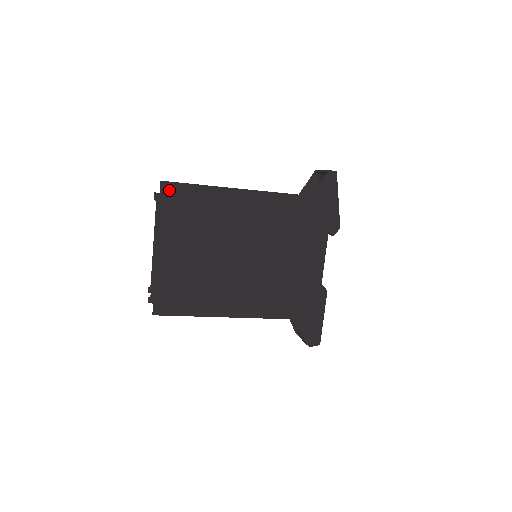
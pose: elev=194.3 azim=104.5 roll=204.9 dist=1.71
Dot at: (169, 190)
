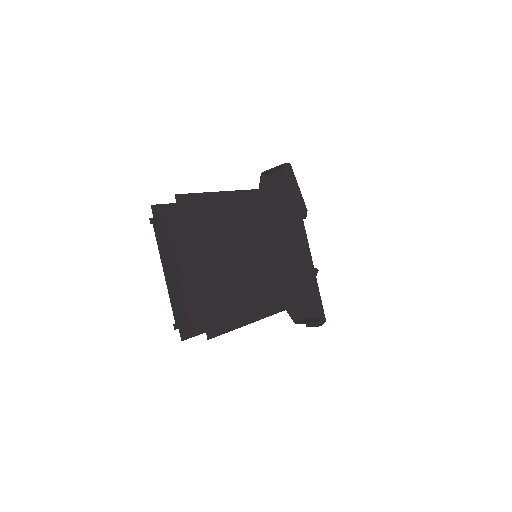
Dot at: (184, 201)
